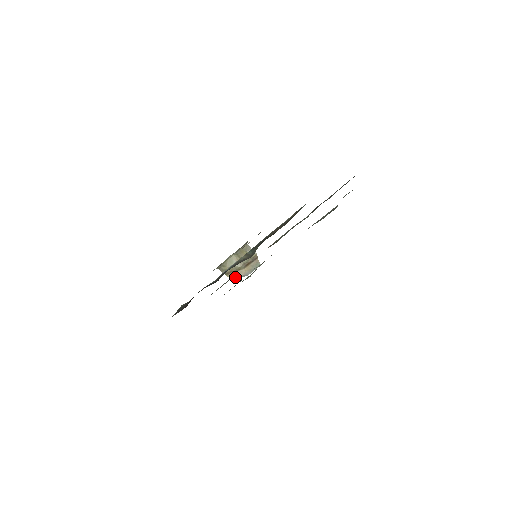
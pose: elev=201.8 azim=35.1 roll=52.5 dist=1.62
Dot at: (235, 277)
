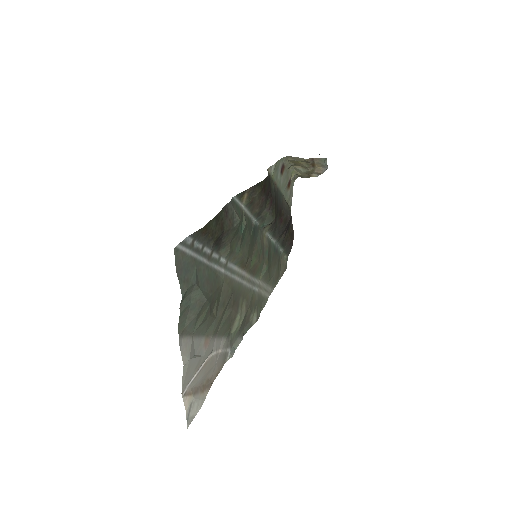
Dot at: (319, 174)
